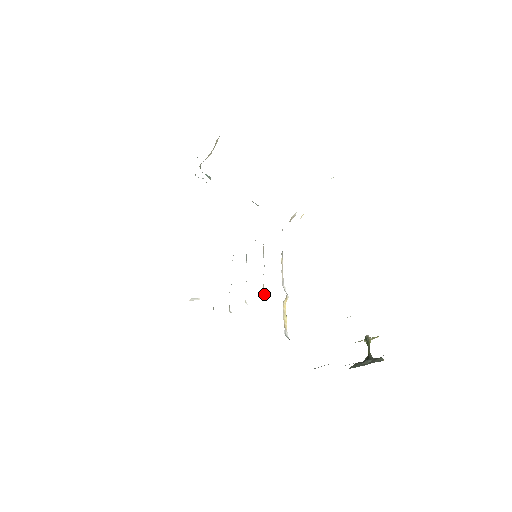
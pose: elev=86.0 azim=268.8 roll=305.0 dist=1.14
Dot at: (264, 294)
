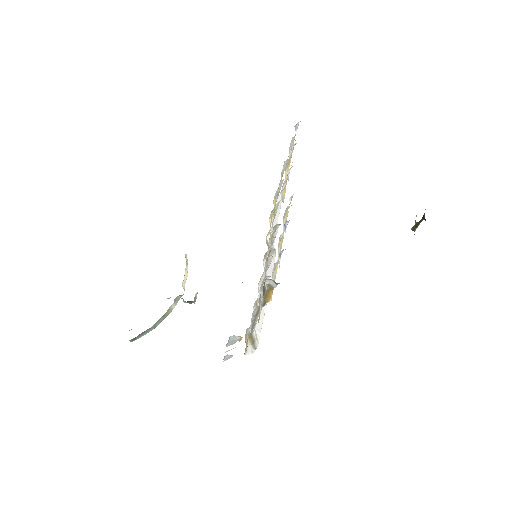
Dot at: occluded
